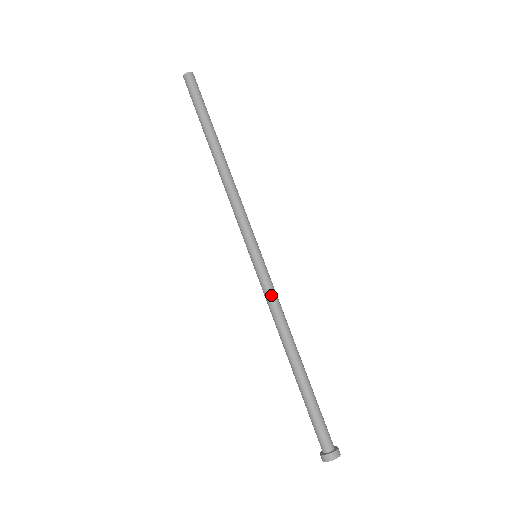
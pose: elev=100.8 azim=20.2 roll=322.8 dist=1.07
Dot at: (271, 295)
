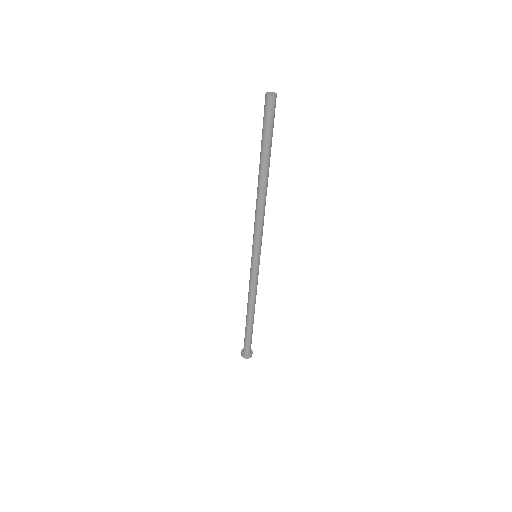
Dot at: (255, 283)
